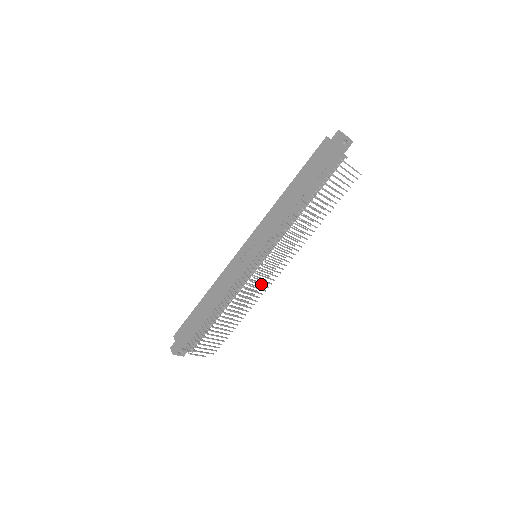
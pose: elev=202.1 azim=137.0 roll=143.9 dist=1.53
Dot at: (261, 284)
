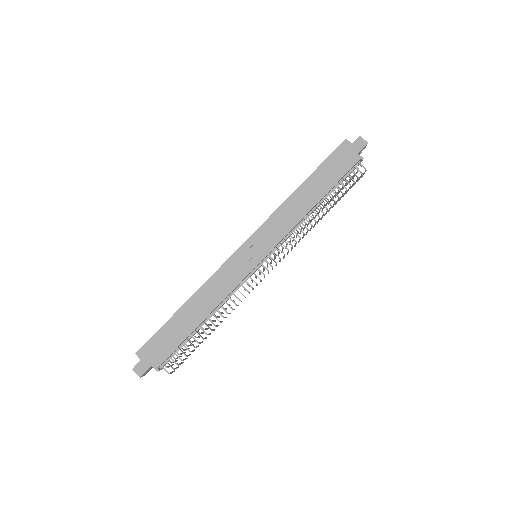
Dot at: occluded
